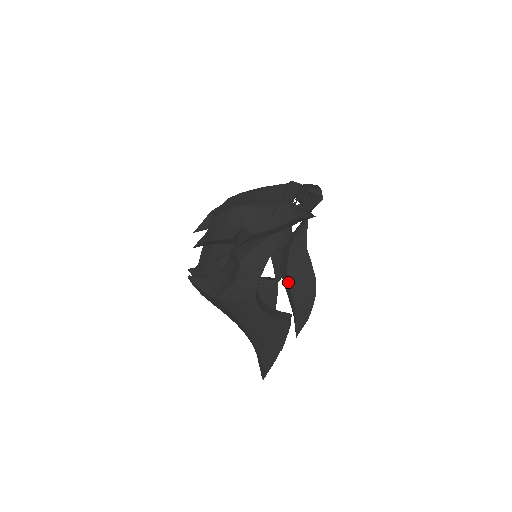
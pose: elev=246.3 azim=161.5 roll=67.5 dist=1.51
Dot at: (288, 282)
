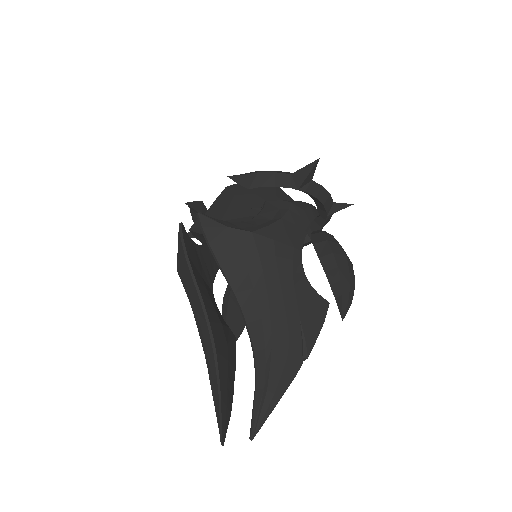
Dot at: (332, 250)
